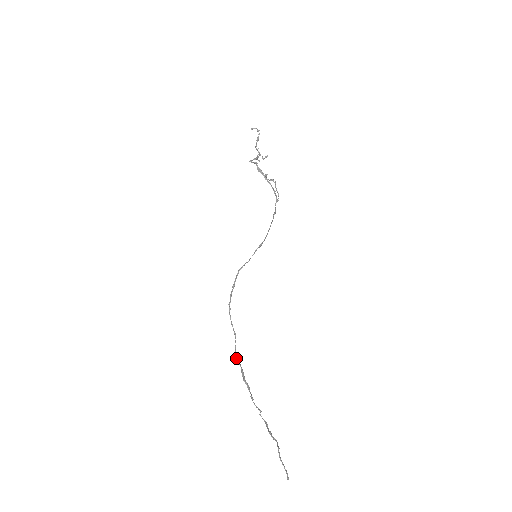
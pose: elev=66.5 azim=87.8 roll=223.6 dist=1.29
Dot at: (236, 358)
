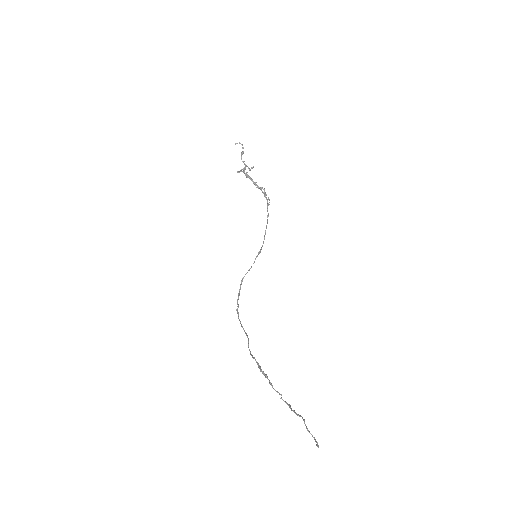
Dot at: (250, 354)
